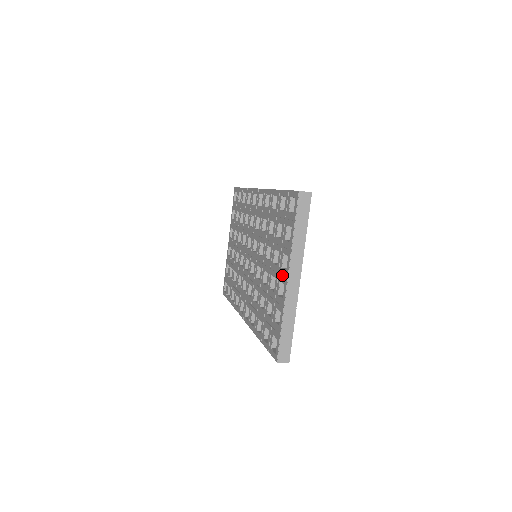
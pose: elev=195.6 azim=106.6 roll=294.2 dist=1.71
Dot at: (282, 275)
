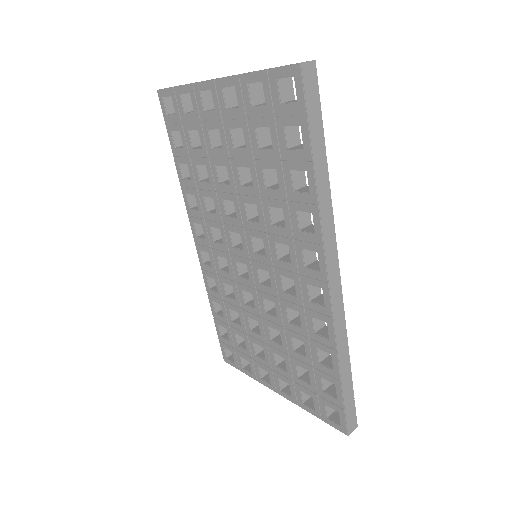
Dot at: (274, 379)
